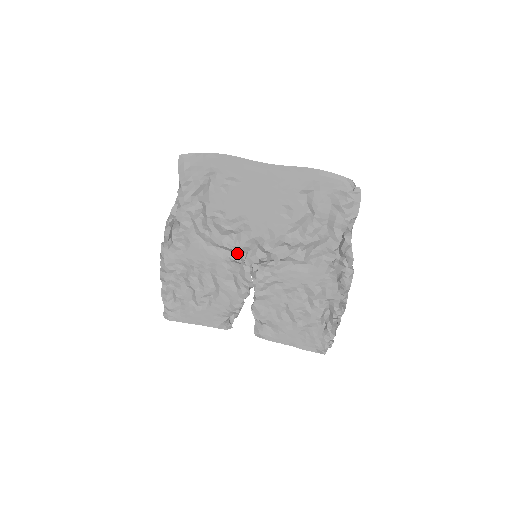
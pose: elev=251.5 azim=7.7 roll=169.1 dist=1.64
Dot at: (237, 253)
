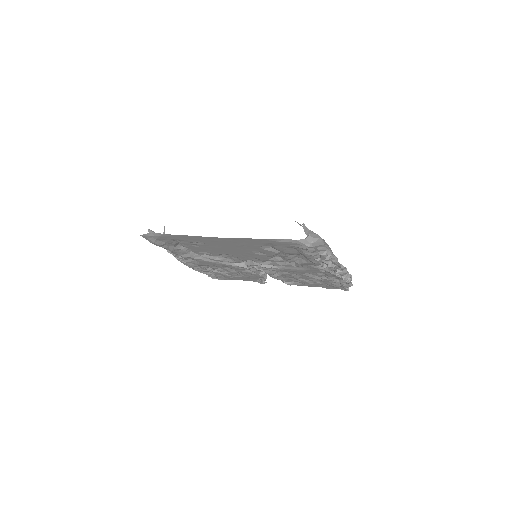
Dot at: occluded
